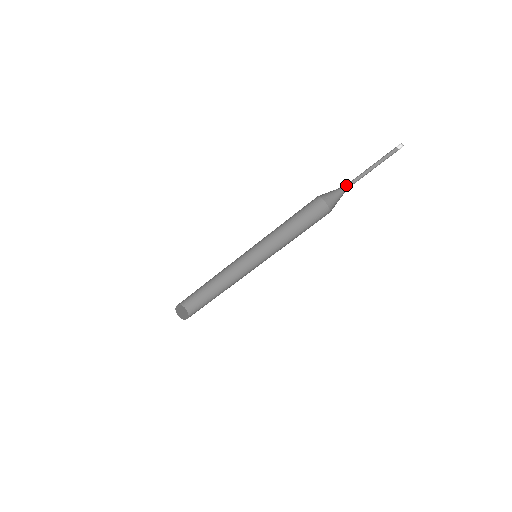
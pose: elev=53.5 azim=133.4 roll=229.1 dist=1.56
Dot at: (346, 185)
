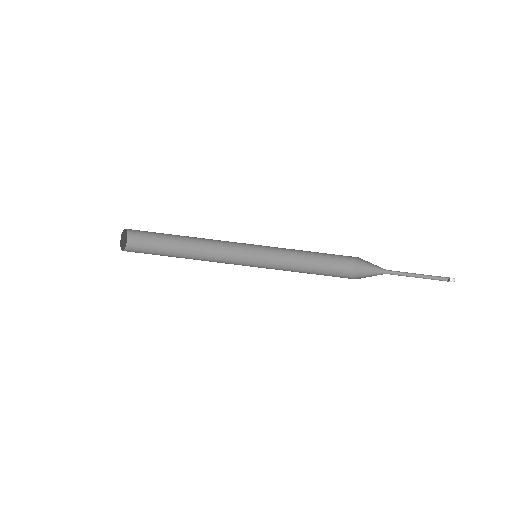
Dot at: (387, 273)
